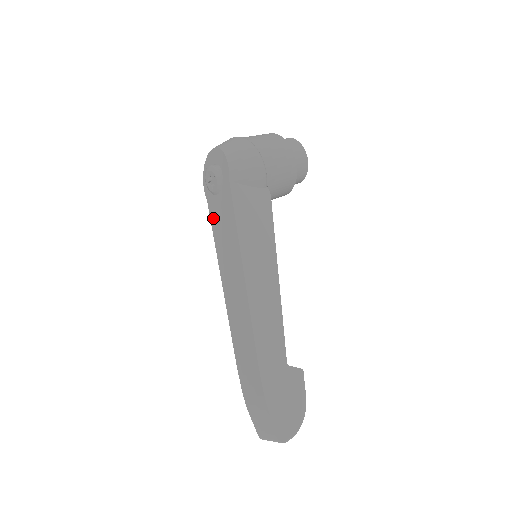
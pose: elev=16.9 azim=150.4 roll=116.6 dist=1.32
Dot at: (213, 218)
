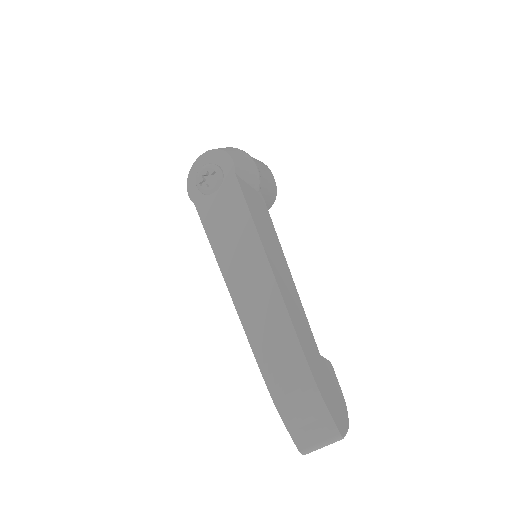
Dot at: (206, 218)
